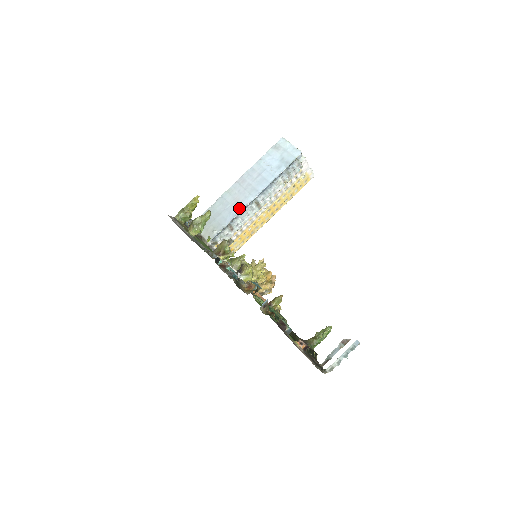
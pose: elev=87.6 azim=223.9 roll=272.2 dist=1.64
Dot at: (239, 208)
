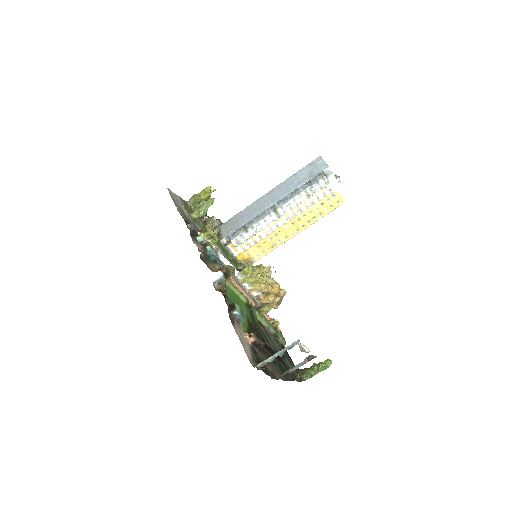
Dot at: (258, 212)
